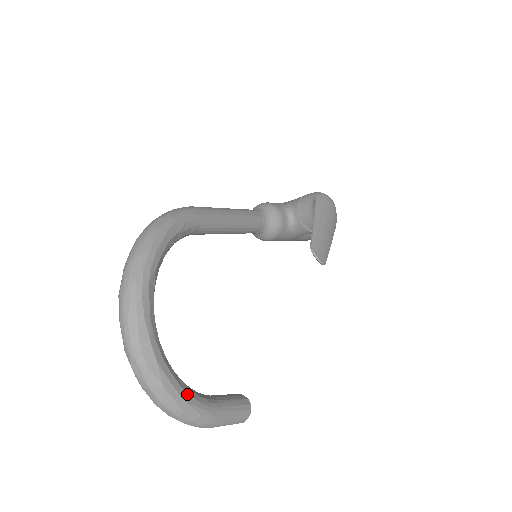
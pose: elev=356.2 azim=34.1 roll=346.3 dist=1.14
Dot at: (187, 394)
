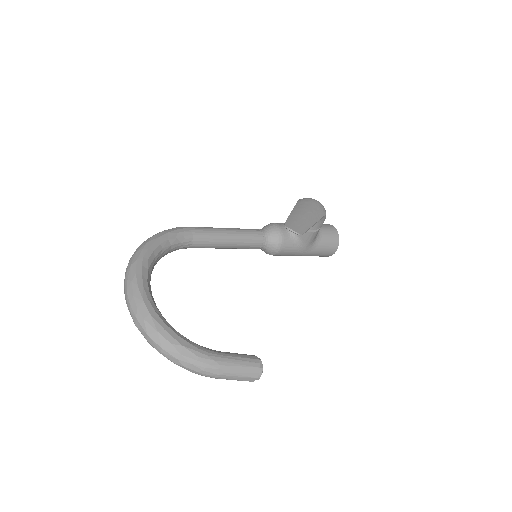
Dot at: (182, 340)
